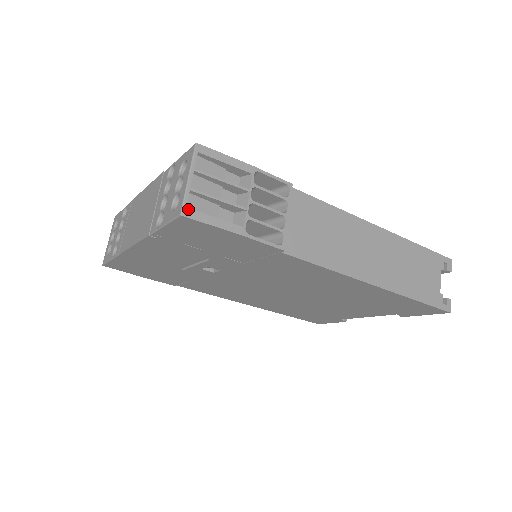
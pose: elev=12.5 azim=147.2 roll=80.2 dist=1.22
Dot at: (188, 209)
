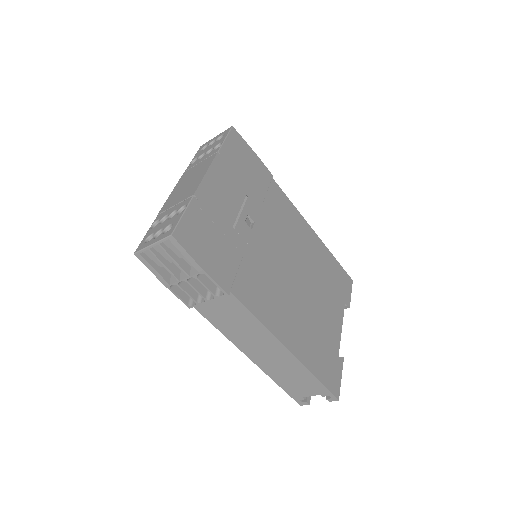
Dot at: (140, 255)
